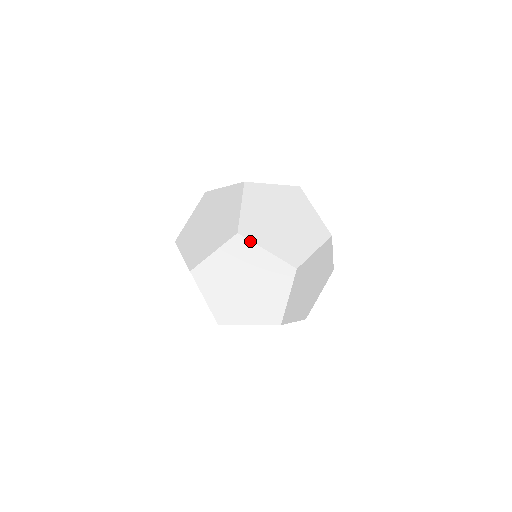
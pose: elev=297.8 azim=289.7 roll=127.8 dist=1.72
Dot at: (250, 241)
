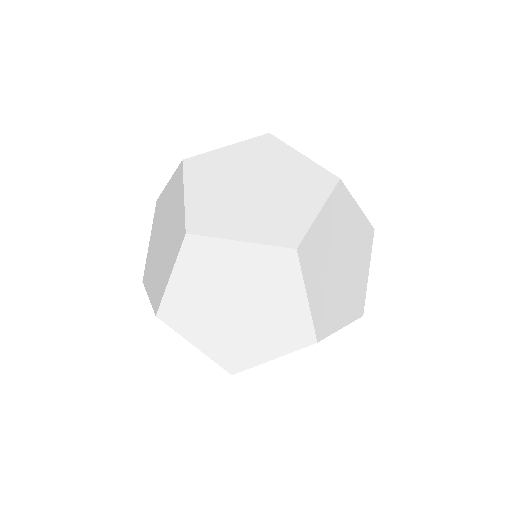
Dot at: (283, 142)
